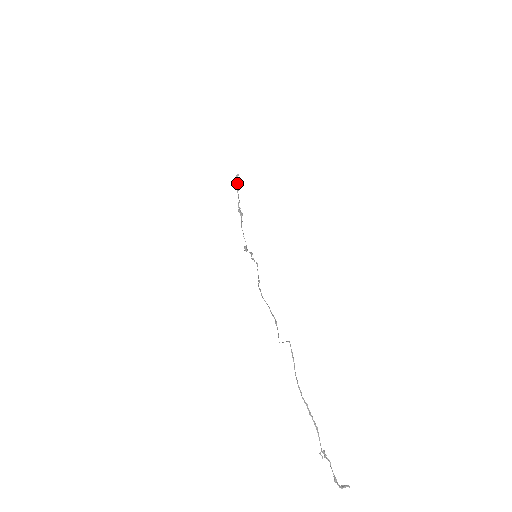
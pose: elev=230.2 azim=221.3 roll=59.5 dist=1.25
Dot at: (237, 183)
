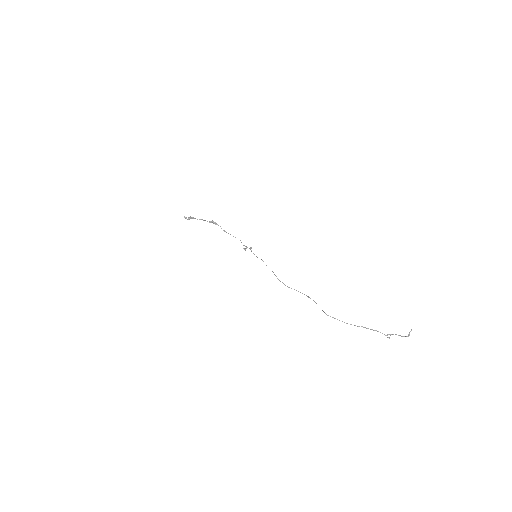
Dot at: occluded
